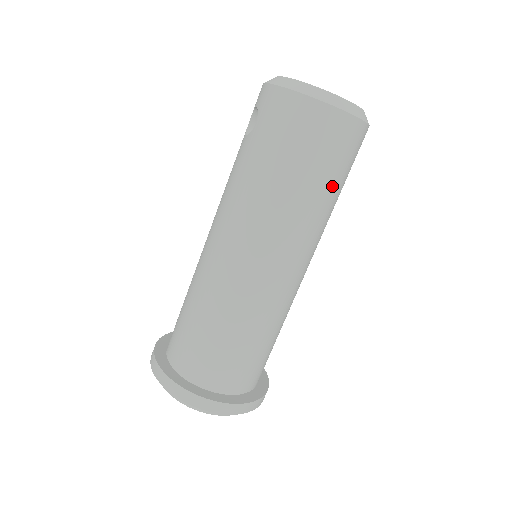
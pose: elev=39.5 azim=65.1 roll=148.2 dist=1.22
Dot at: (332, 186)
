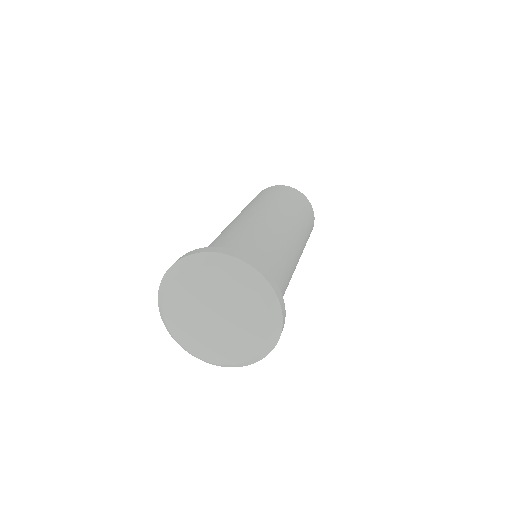
Dot at: (306, 222)
